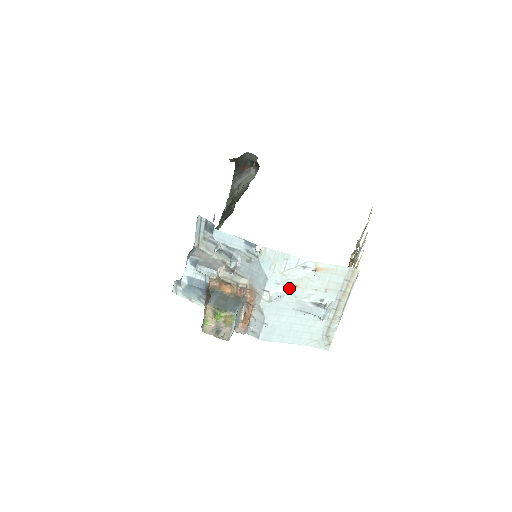
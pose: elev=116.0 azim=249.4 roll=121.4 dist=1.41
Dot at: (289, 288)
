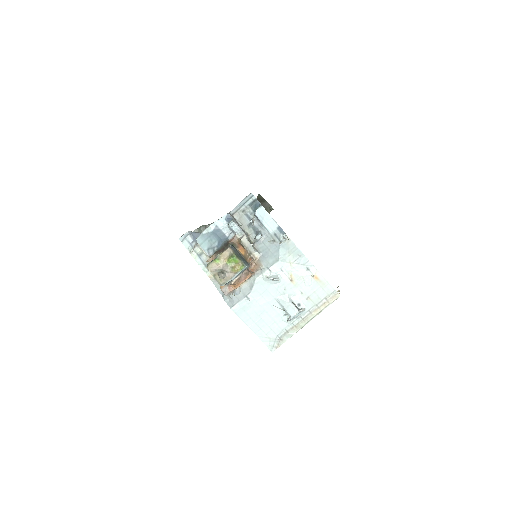
Dot at: (286, 279)
